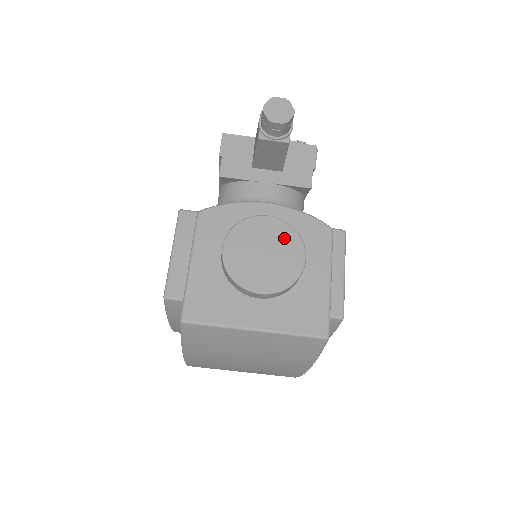
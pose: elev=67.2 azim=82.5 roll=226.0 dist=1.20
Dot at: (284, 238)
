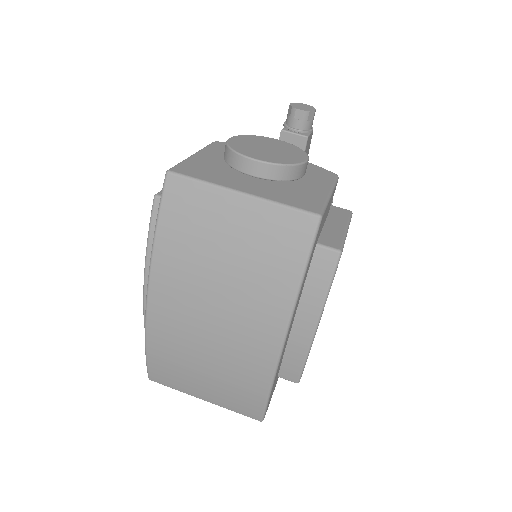
Dot at: (290, 149)
